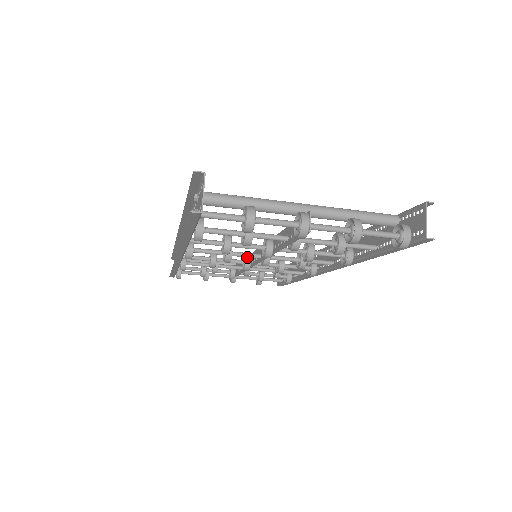
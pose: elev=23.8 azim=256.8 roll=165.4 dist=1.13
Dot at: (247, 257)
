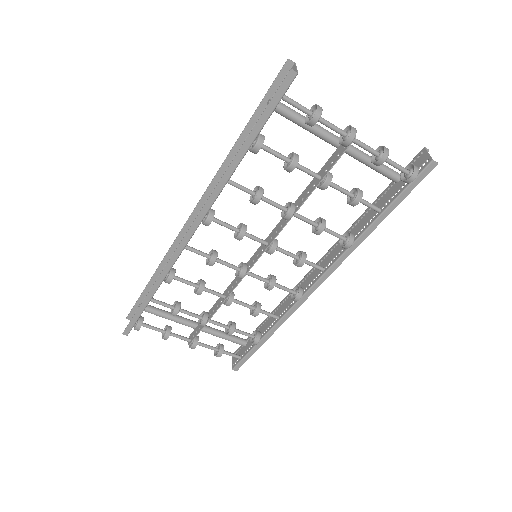
Dot at: (244, 263)
